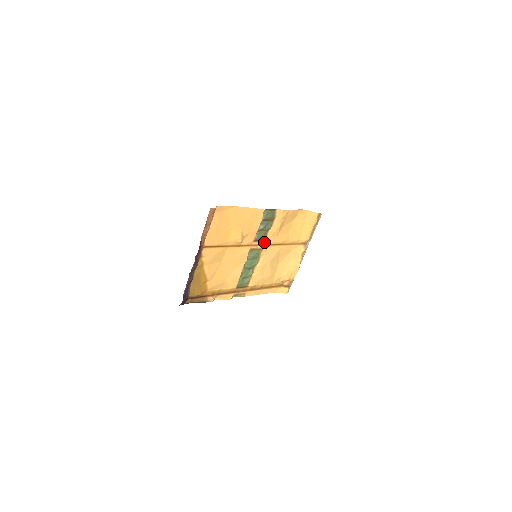
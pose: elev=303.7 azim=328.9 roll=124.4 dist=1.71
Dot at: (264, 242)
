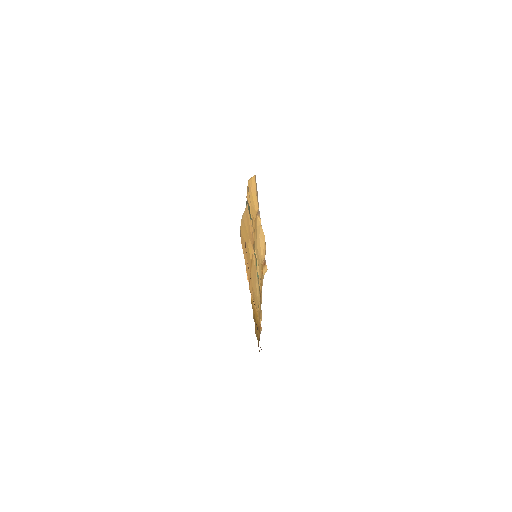
Dot at: occluded
